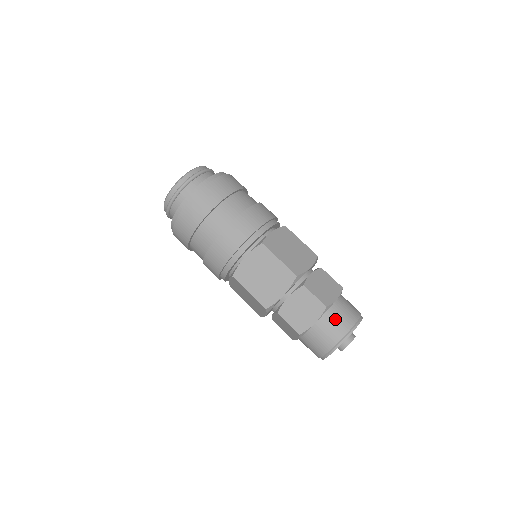
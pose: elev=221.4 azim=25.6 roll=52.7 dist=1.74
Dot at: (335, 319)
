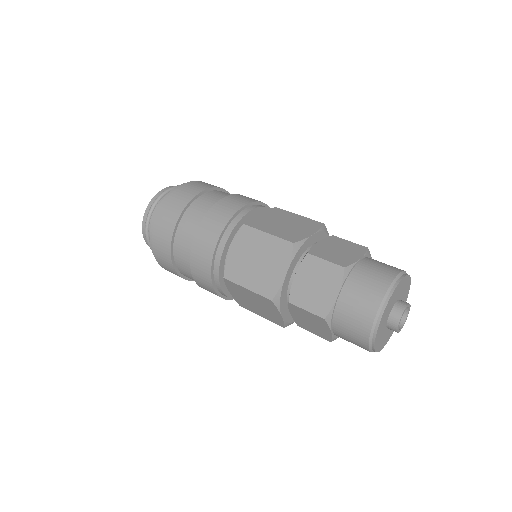
Dot at: (363, 281)
